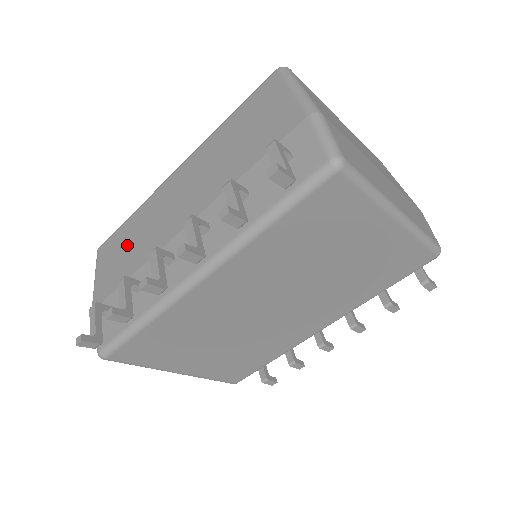
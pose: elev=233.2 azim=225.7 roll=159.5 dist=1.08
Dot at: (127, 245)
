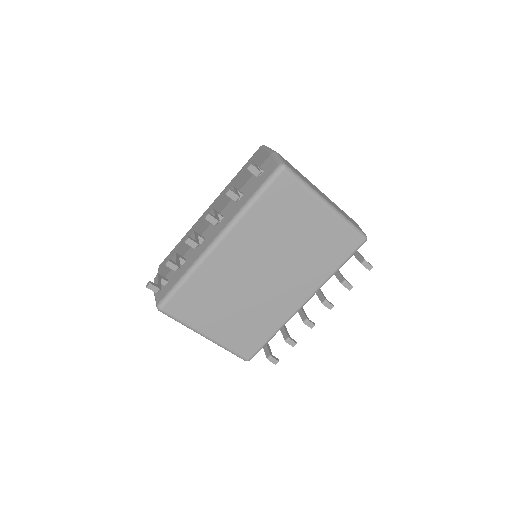
Dot at: (178, 252)
